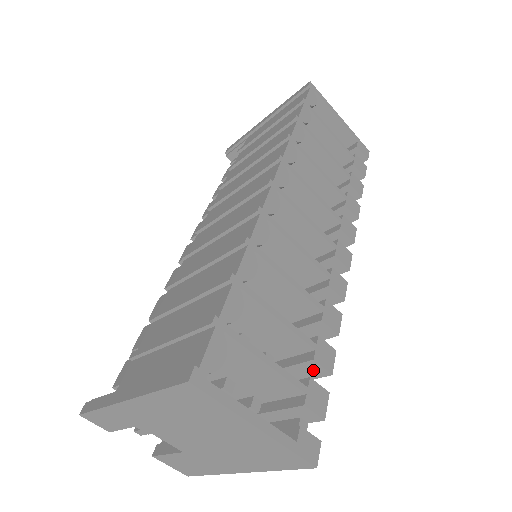
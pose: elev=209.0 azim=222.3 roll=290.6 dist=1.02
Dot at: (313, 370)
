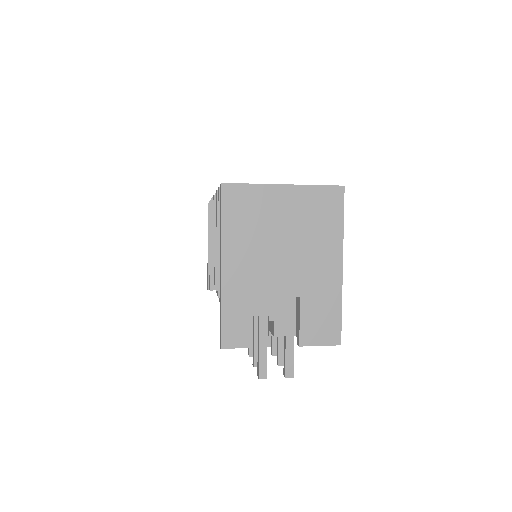
Dot at: occluded
